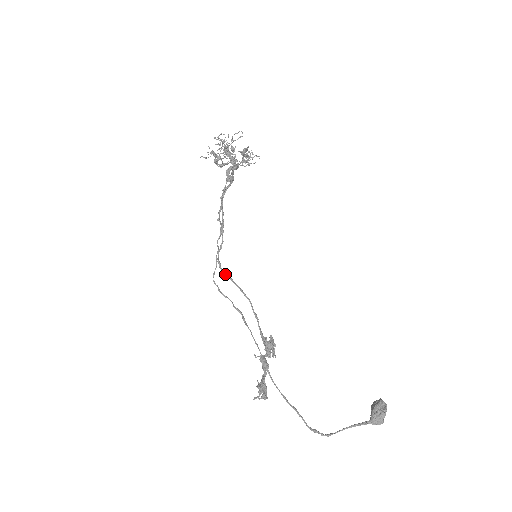
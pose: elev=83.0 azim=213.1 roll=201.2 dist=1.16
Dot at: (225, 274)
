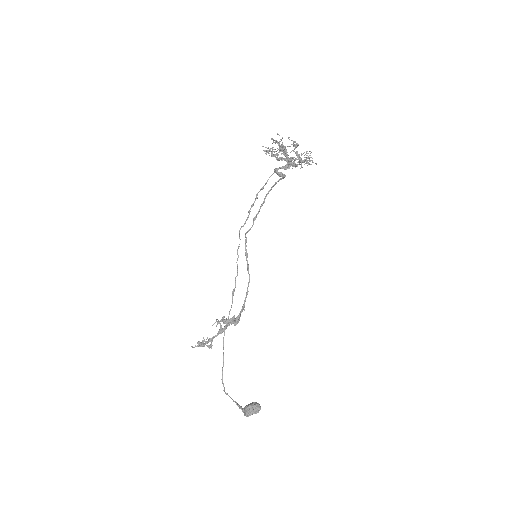
Dot at: (245, 250)
